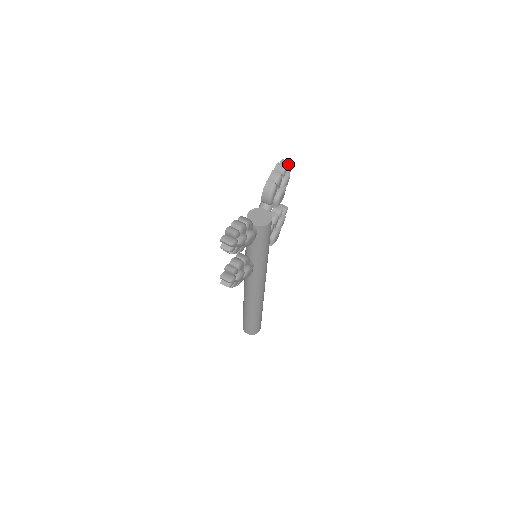
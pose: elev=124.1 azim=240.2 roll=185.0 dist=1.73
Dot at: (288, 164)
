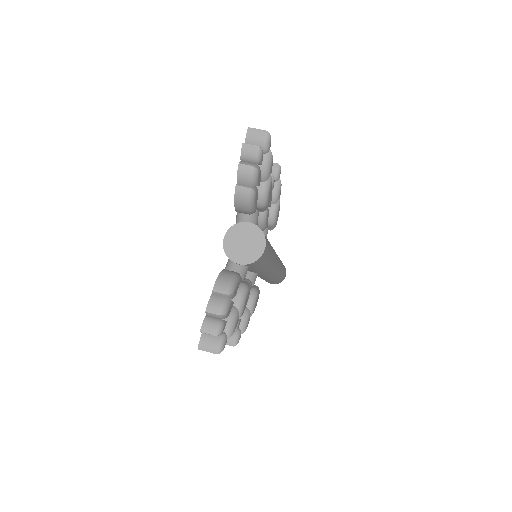
Dot at: (262, 137)
